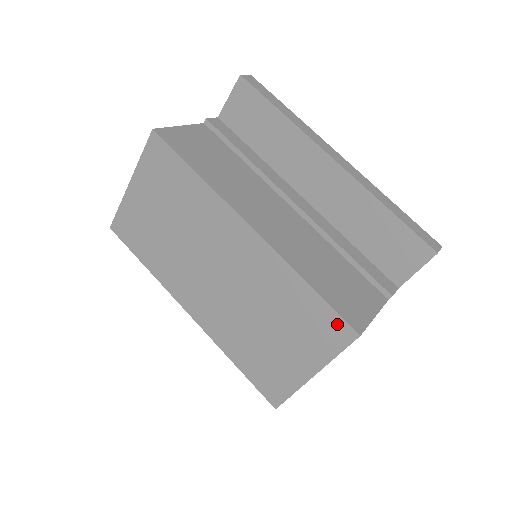
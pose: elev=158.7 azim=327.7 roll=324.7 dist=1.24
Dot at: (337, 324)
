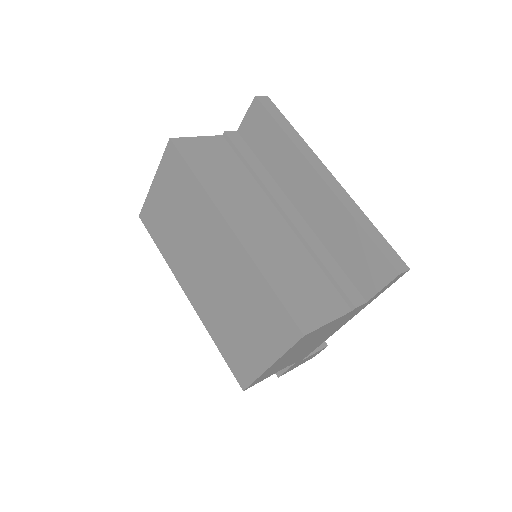
Dot at: (288, 323)
